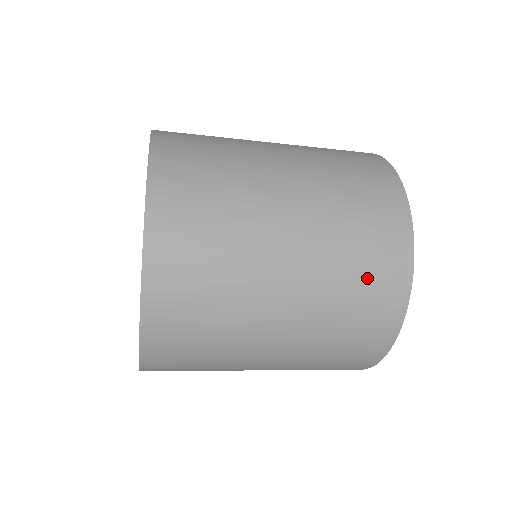
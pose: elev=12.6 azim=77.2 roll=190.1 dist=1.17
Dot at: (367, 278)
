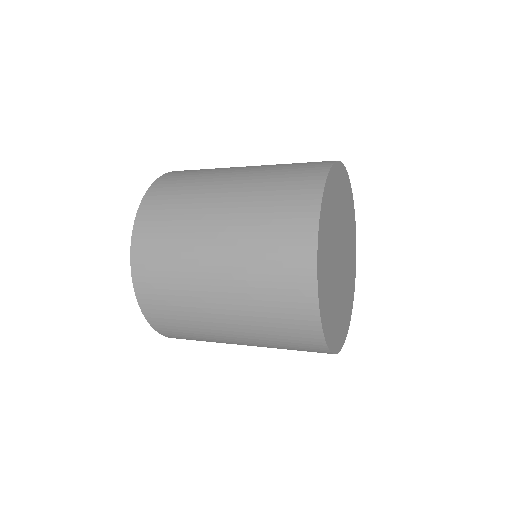
Dot at: (281, 311)
